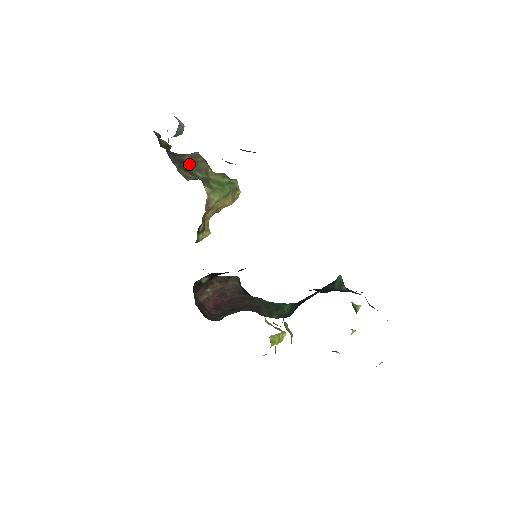
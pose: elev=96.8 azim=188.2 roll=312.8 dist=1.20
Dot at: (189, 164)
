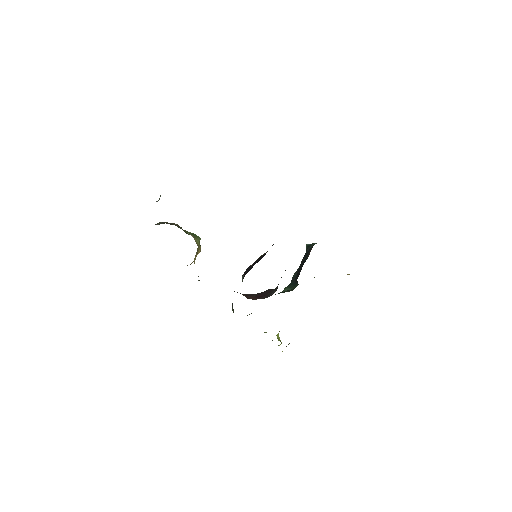
Dot at: occluded
